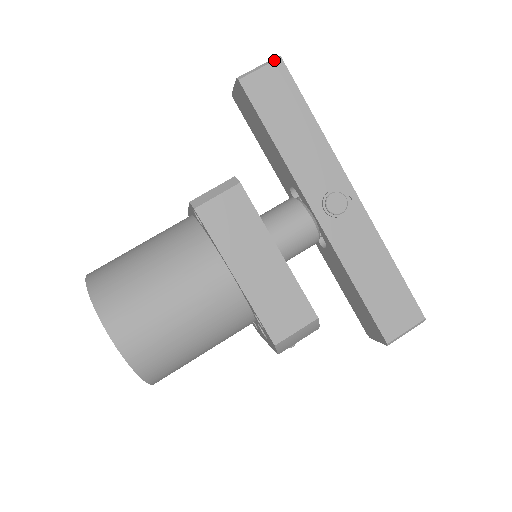
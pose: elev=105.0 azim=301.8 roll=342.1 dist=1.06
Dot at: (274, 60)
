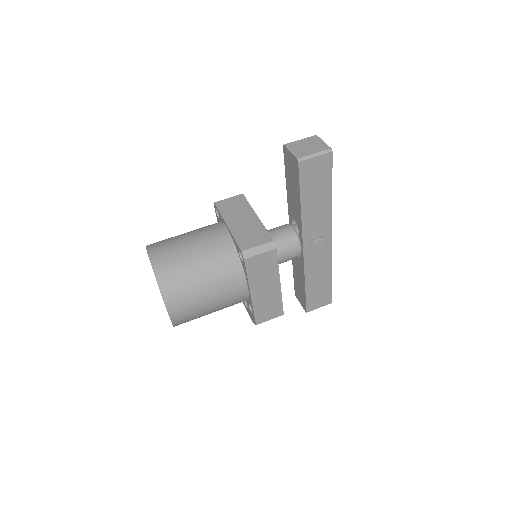
Dot at: (327, 153)
